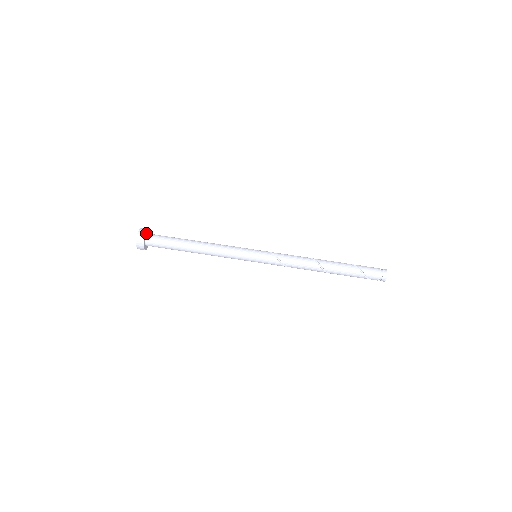
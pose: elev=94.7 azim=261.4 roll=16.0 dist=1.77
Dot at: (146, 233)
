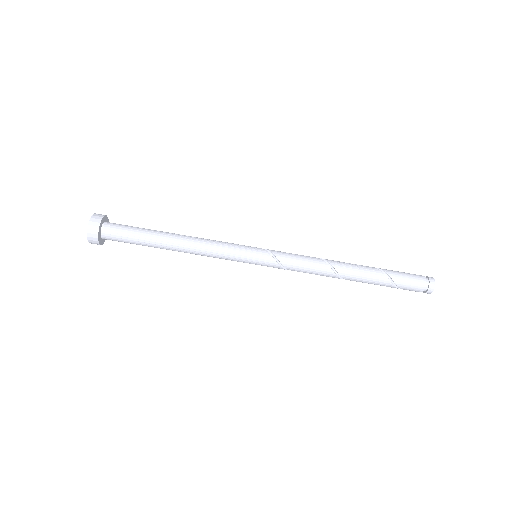
Dot at: (99, 234)
